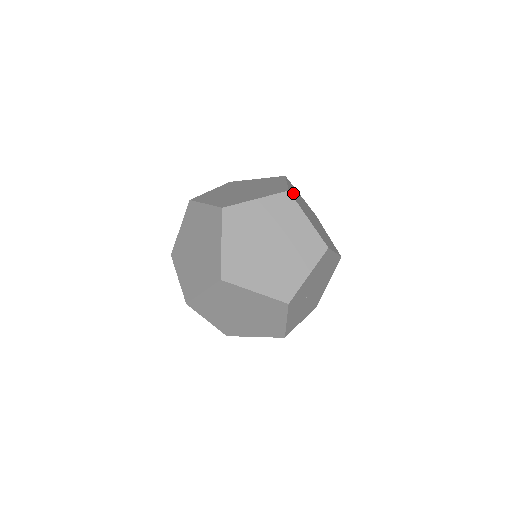
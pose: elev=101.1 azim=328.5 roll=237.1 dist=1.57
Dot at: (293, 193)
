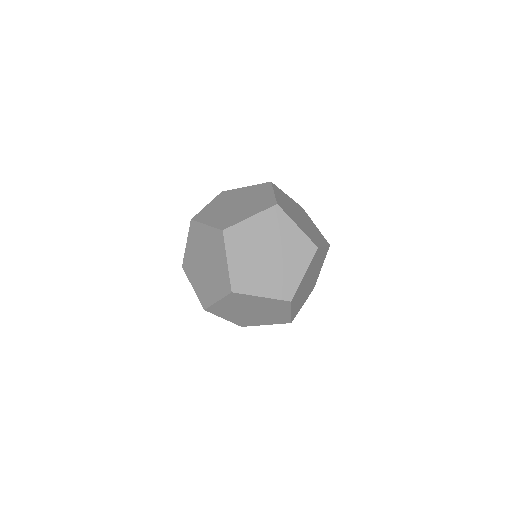
Dot at: (284, 194)
